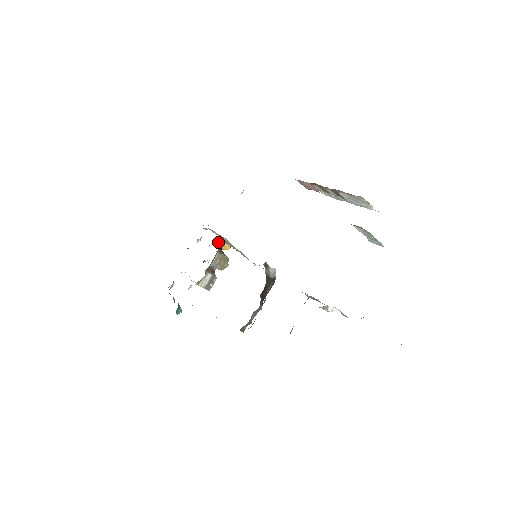
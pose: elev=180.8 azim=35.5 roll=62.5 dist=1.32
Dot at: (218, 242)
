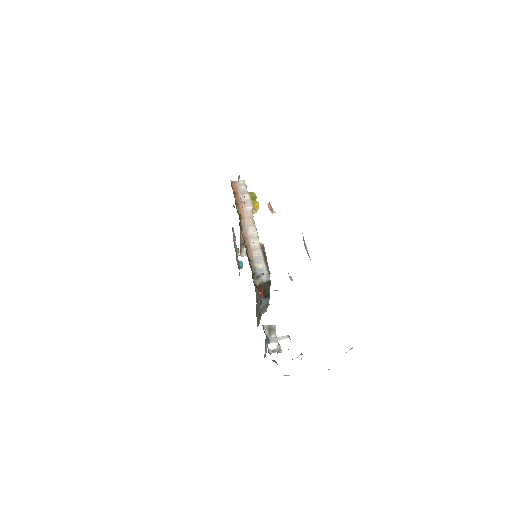
Dot at: occluded
